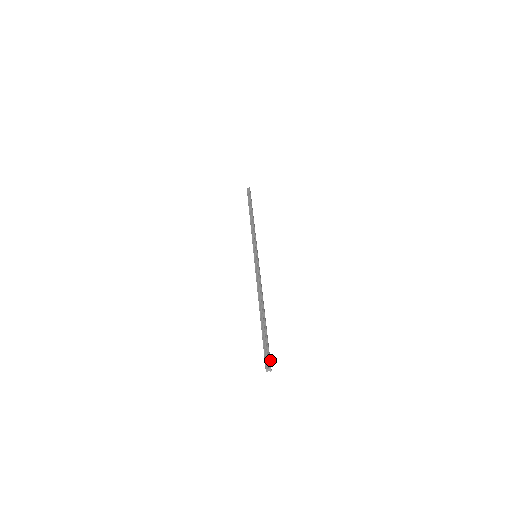
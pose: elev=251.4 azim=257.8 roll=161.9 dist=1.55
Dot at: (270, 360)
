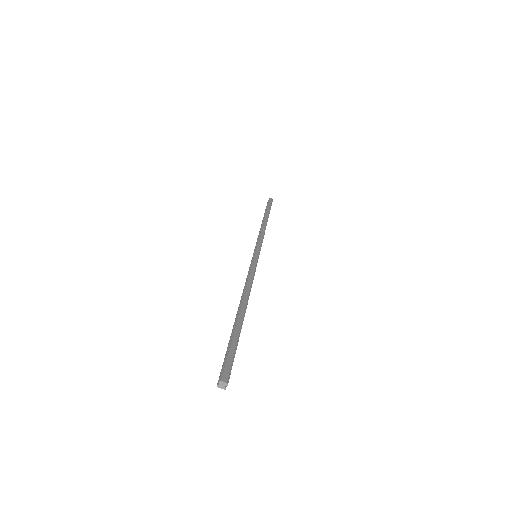
Dot at: (229, 369)
